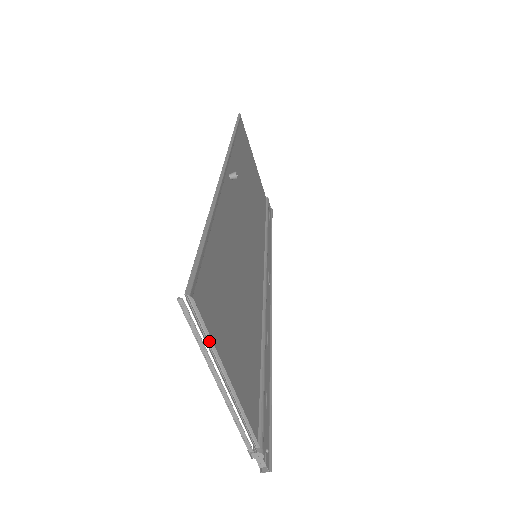
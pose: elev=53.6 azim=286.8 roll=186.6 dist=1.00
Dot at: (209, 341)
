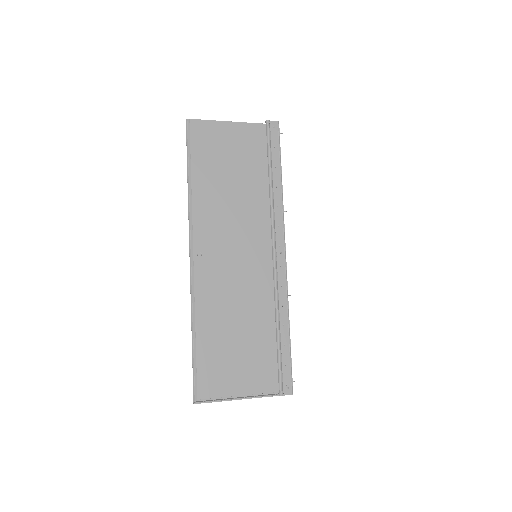
Dot at: (217, 399)
